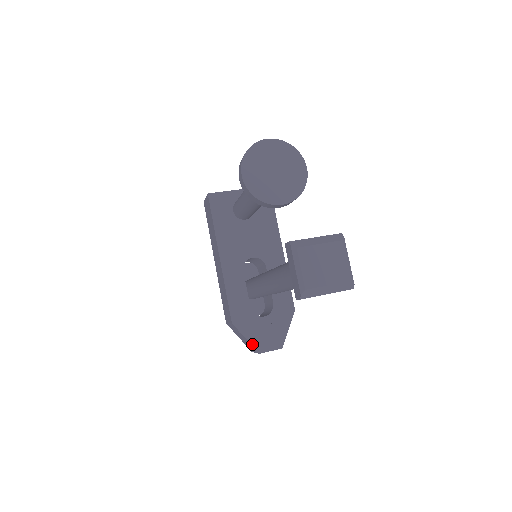
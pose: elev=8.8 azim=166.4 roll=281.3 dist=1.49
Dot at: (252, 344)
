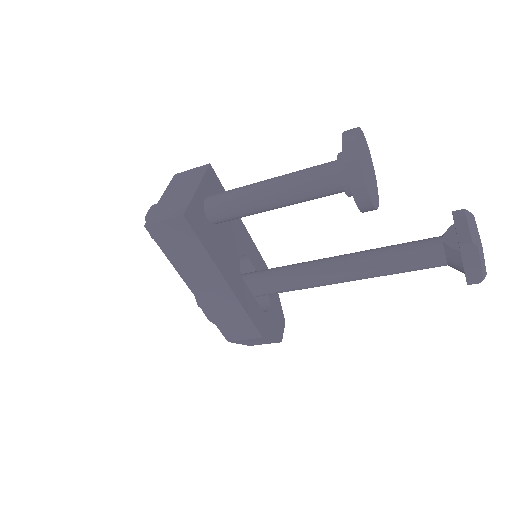
Dot at: (276, 340)
